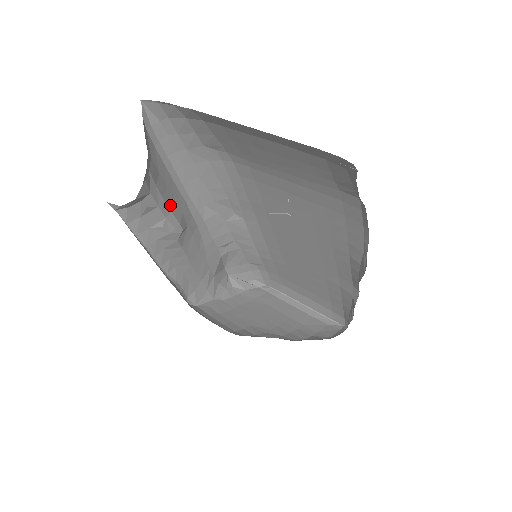
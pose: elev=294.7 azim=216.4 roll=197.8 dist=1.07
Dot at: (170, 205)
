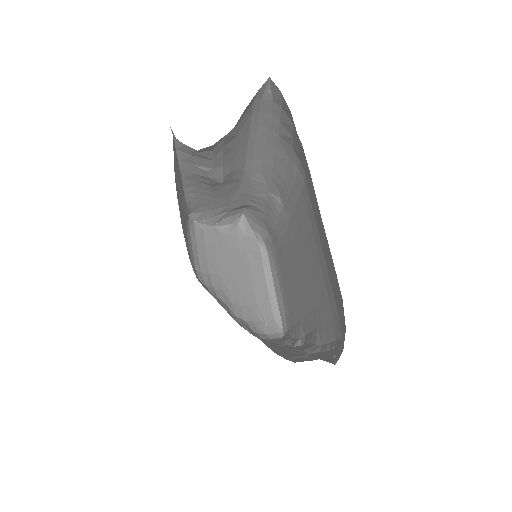
Dot at: (226, 162)
